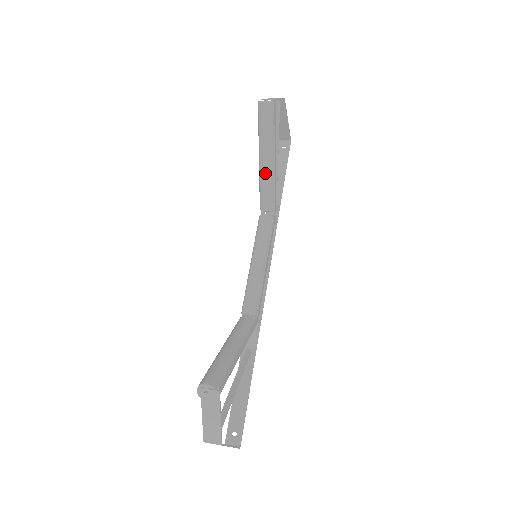
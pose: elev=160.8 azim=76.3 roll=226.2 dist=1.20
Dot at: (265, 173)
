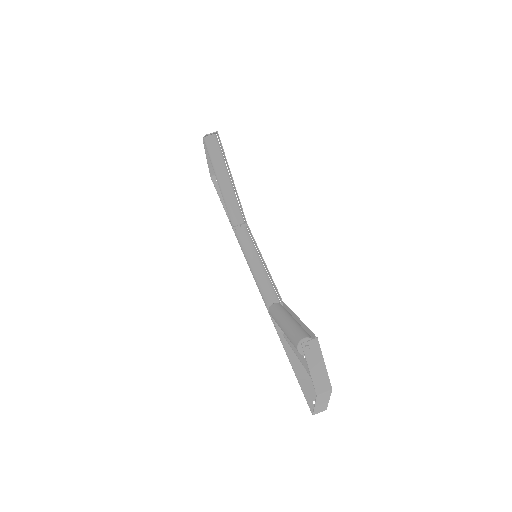
Dot at: (229, 193)
